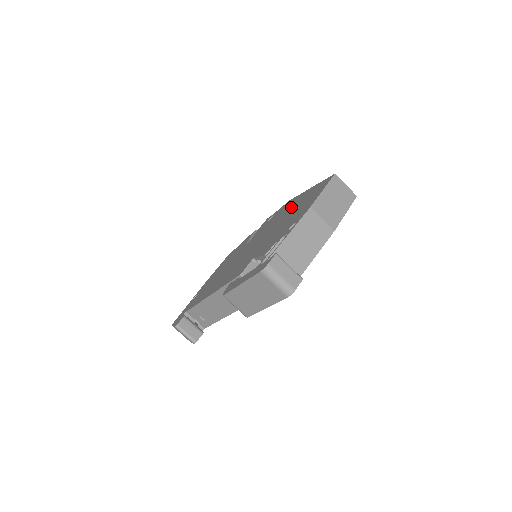
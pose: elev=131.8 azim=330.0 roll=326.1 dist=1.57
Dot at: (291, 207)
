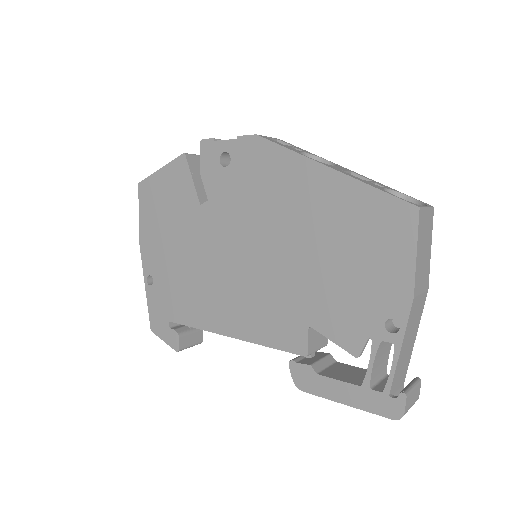
Dot at: (305, 201)
